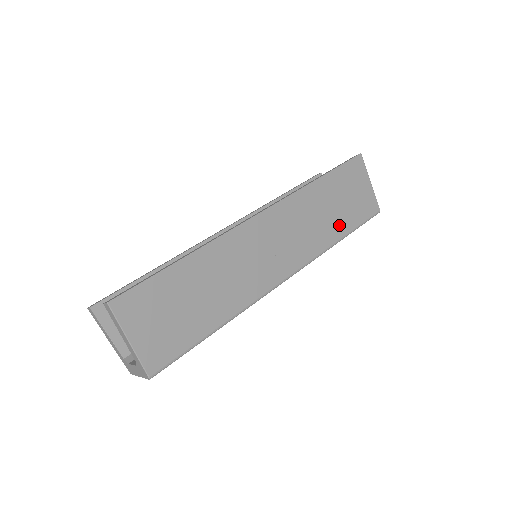
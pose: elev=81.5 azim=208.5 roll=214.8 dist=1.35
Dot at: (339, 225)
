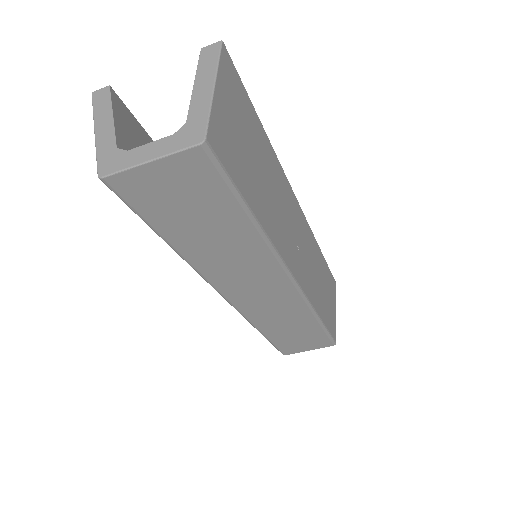
Dot at: (322, 306)
